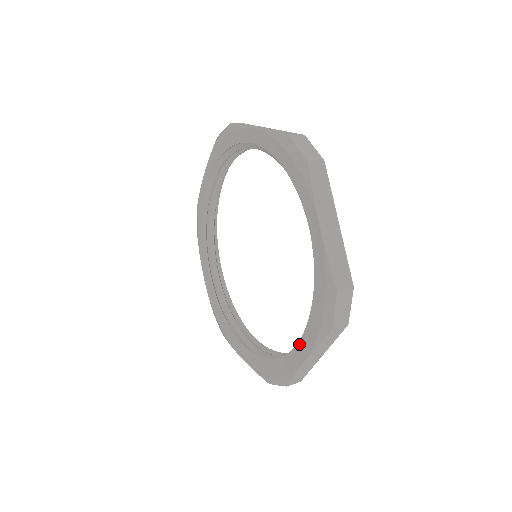
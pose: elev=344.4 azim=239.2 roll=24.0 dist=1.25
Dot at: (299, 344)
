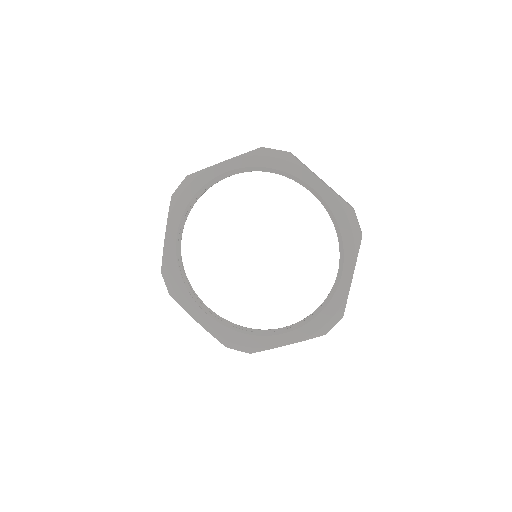
Dot at: (287, 334)
